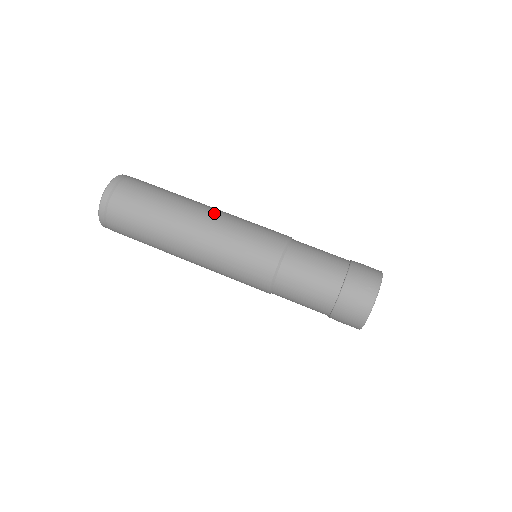
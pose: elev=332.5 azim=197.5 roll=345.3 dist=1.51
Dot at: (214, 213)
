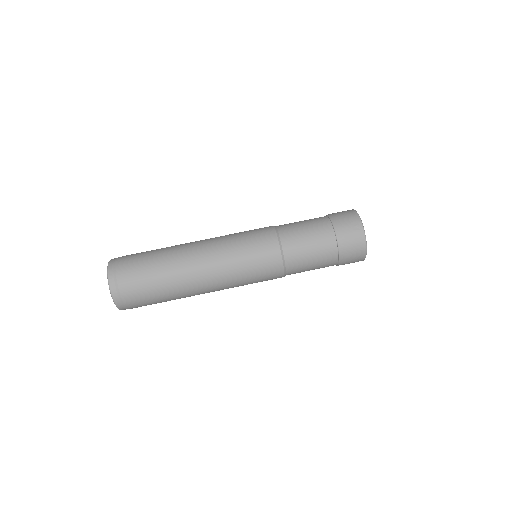
Dot at: (206, 244)
